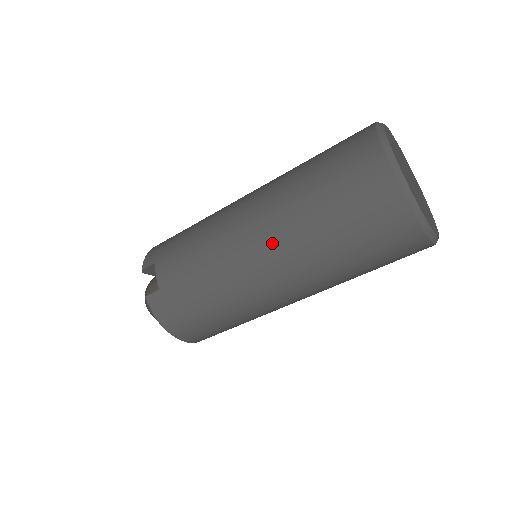
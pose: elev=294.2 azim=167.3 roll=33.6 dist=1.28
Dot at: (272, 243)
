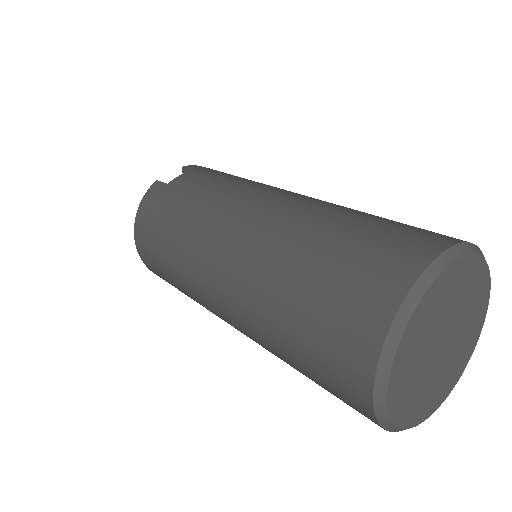
Dot at: (259, 229)
